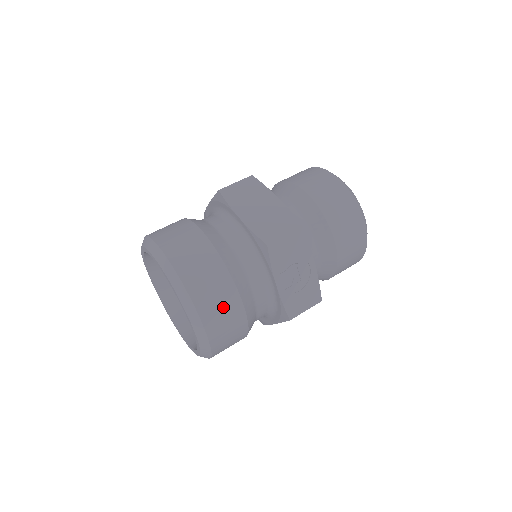
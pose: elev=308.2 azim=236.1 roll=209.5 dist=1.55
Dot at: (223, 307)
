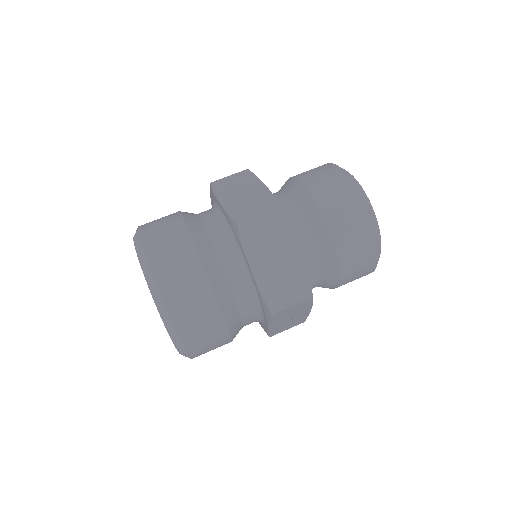
Dot at: (212, 346)
